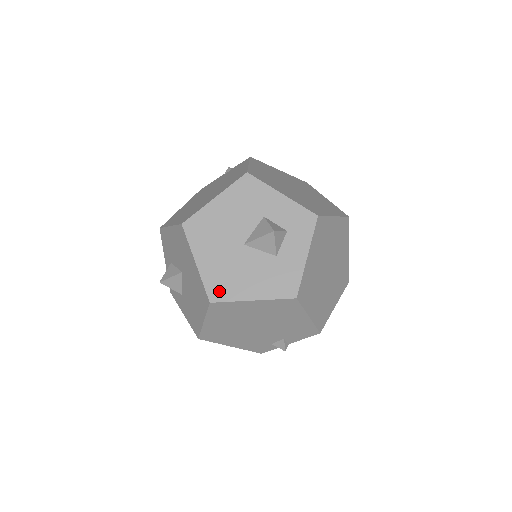
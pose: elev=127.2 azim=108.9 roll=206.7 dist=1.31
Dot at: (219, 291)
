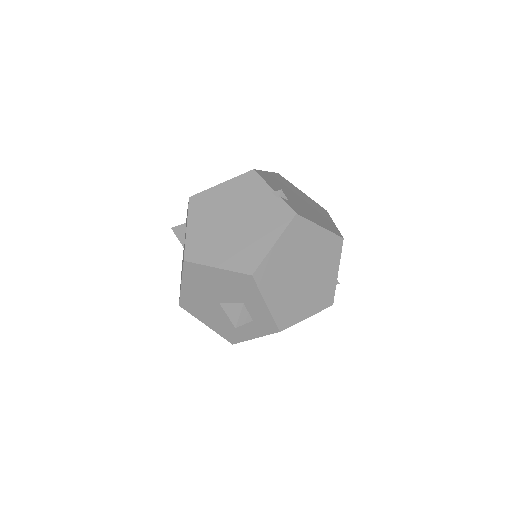
Dot at: (188, 306)
